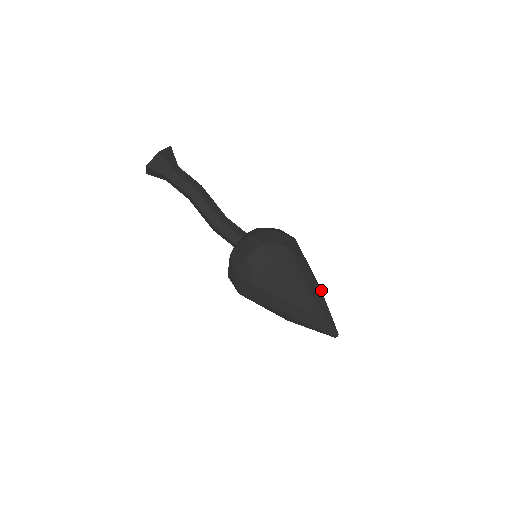
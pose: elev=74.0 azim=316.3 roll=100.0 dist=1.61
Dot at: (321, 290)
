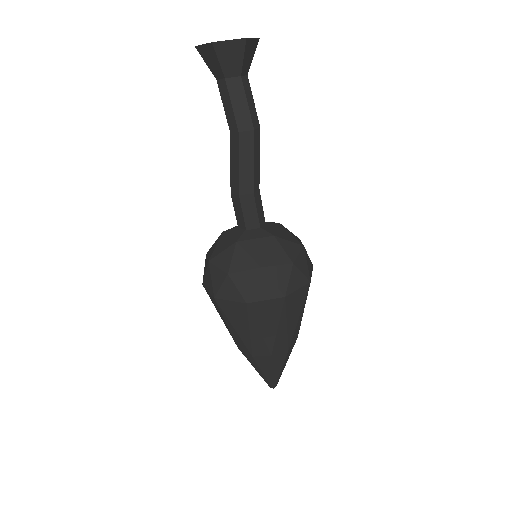
Dot at: occluded
